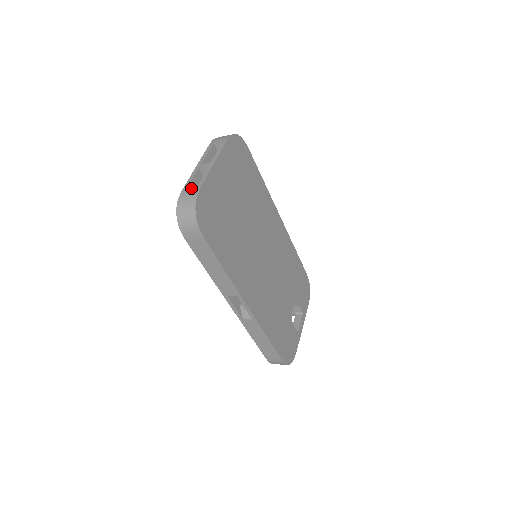
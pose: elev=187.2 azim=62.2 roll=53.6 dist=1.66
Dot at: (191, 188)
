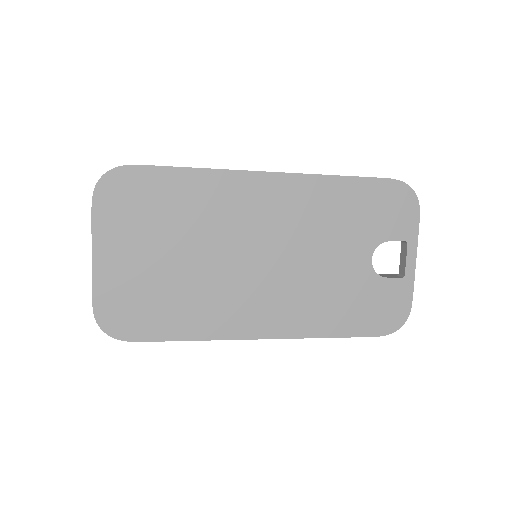
Dot at: occluded
